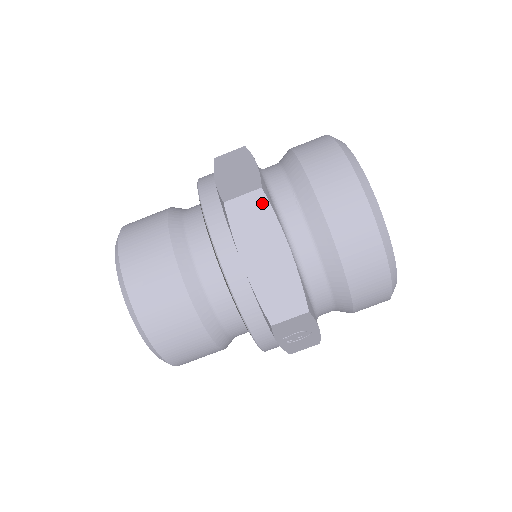
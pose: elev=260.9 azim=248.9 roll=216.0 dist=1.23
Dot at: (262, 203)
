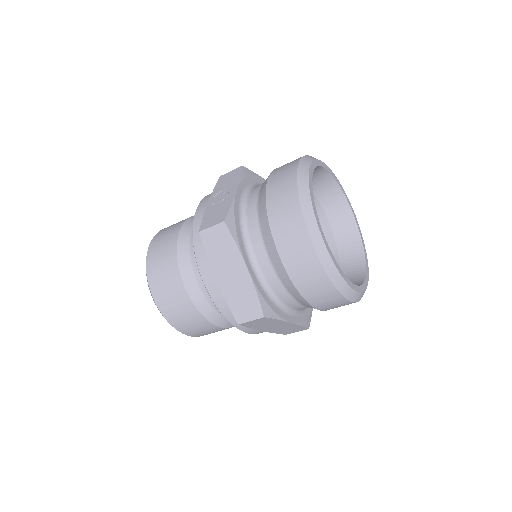
Dot at: (267, 320)
